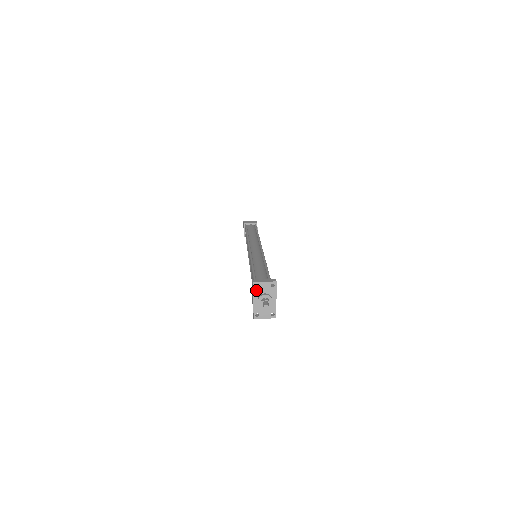
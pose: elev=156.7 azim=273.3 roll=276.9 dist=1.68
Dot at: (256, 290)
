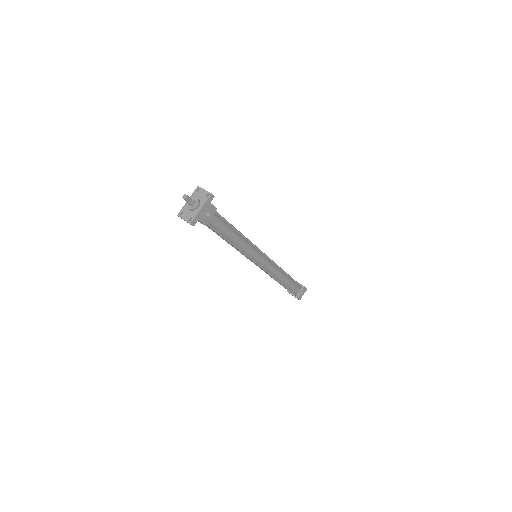
Dot at: (195, 193)
